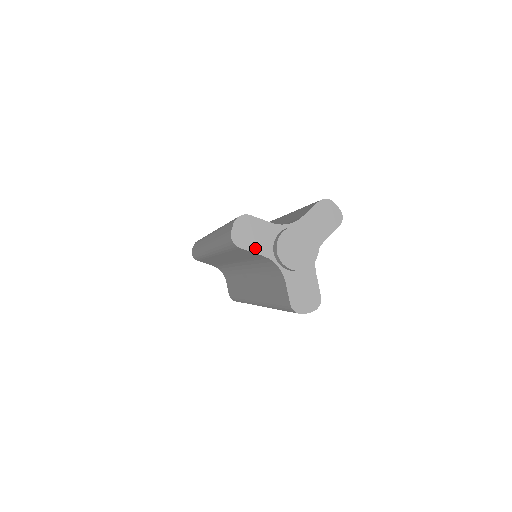
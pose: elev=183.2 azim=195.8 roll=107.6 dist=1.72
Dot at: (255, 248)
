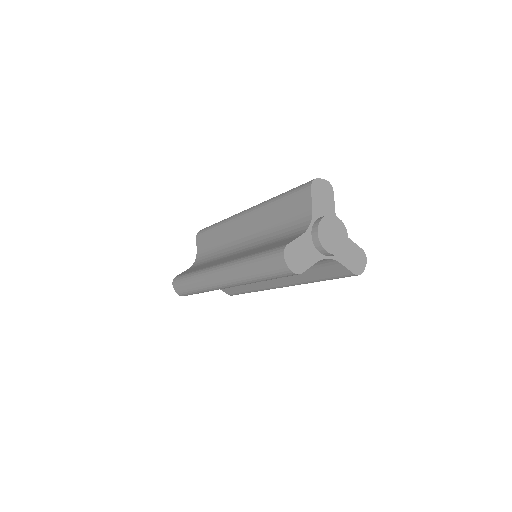
Dot at: (309, 263)
